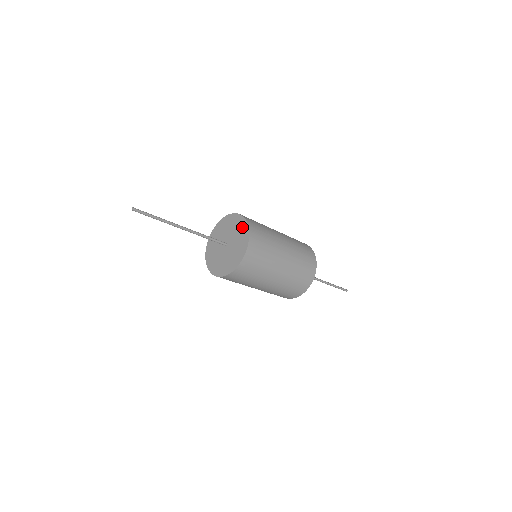
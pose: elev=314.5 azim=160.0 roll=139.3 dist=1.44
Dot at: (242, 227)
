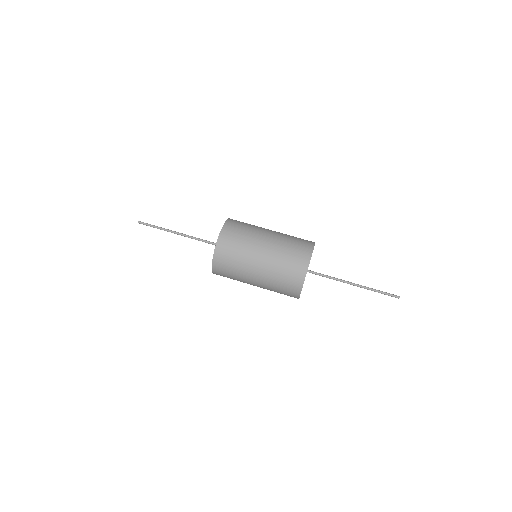
Dot at: occluded
